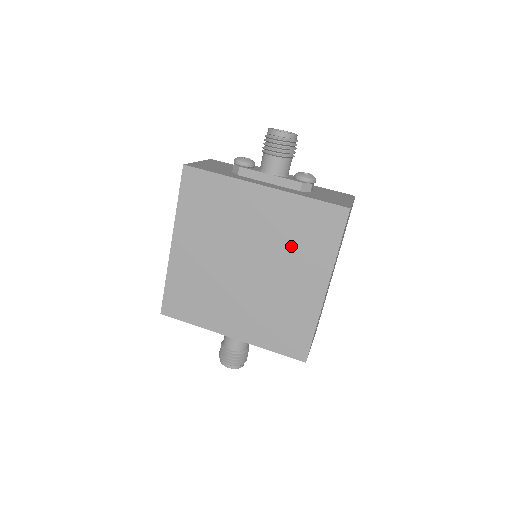
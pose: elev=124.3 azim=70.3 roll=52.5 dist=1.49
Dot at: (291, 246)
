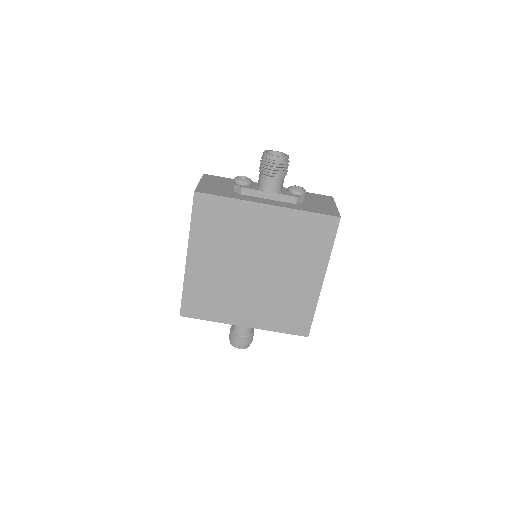
Dot at: (293, 250)
